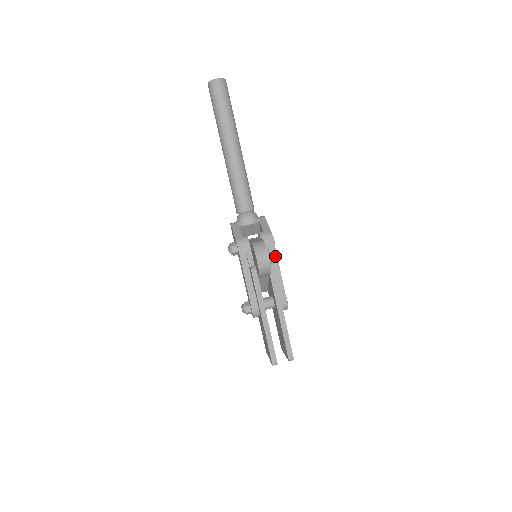
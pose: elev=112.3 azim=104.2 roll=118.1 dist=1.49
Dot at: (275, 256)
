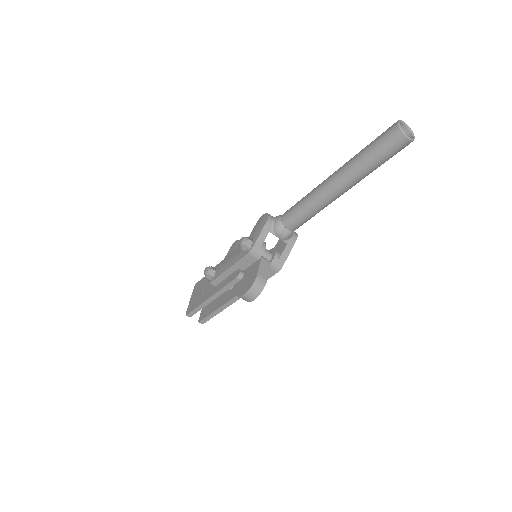
Dot at: occluded
